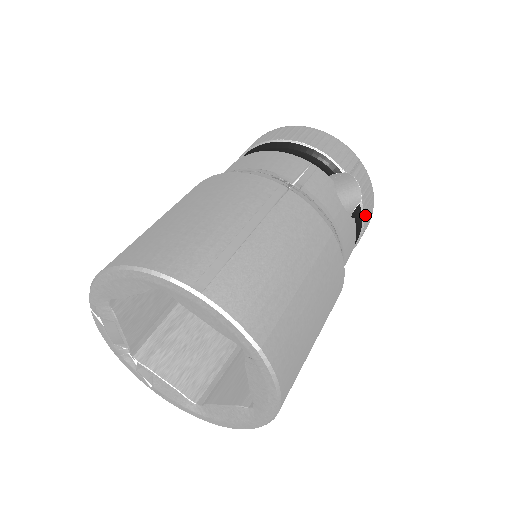
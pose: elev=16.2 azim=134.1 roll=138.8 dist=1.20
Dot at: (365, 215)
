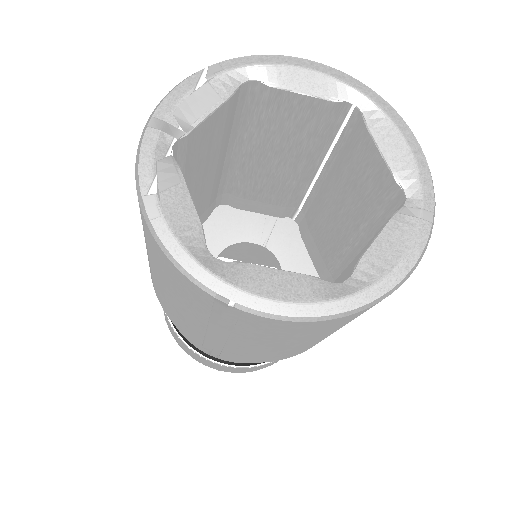
Dot at: occluded
